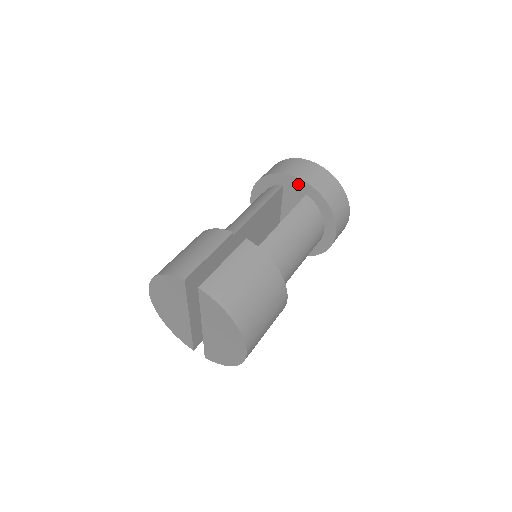
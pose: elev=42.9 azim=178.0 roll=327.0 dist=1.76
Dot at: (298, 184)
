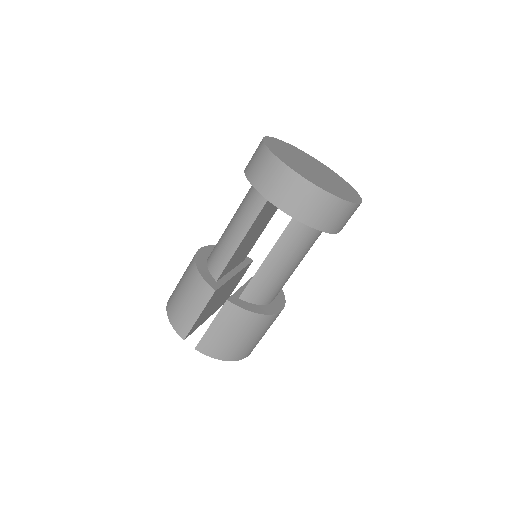
Dot at: occluded
